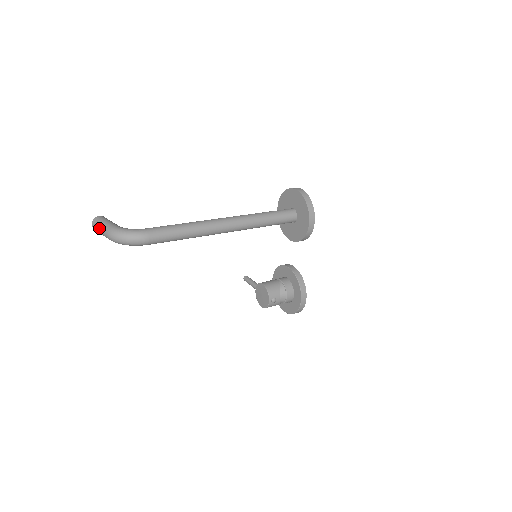
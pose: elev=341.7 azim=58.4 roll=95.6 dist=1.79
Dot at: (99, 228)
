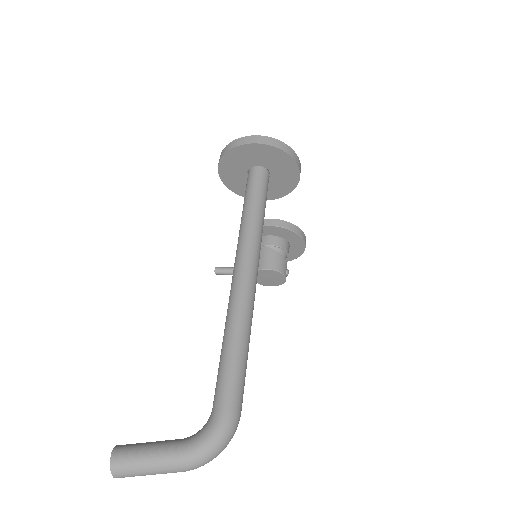
Dot at: occluded
